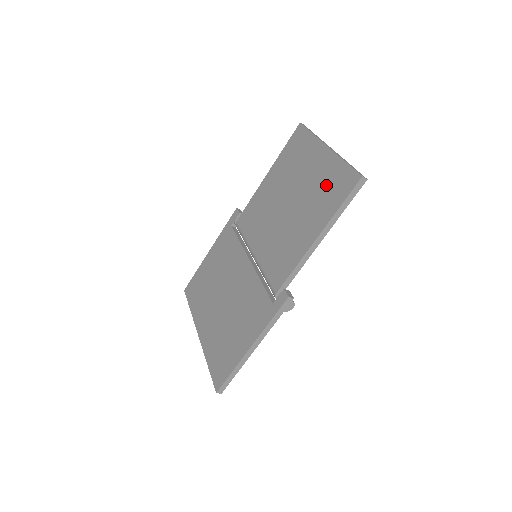
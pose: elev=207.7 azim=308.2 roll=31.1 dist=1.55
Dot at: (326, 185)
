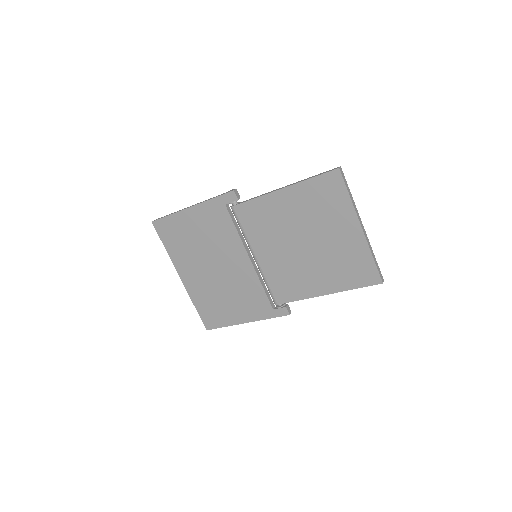
Dot at: (349, 262)
